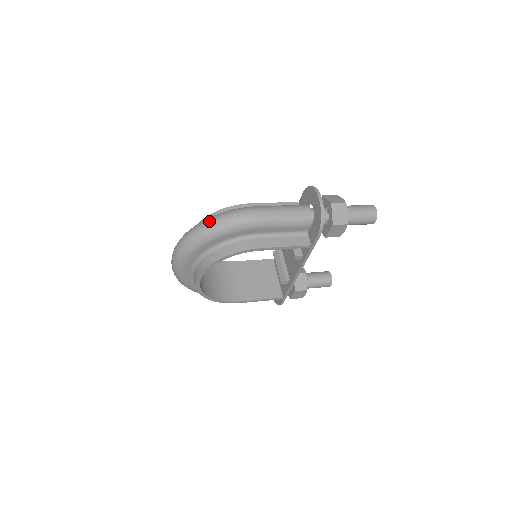
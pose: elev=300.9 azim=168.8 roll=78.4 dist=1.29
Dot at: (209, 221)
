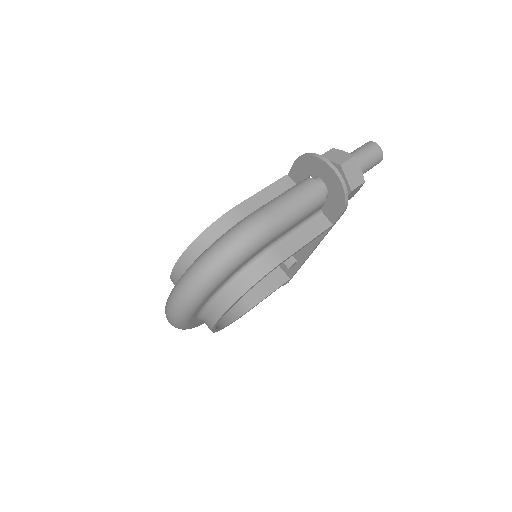
Dot at: (211, 258)
